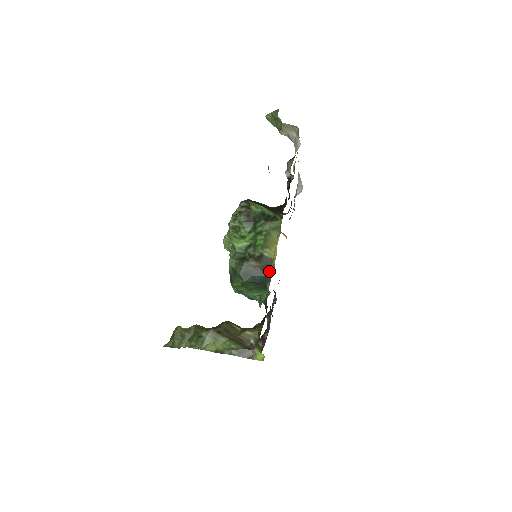
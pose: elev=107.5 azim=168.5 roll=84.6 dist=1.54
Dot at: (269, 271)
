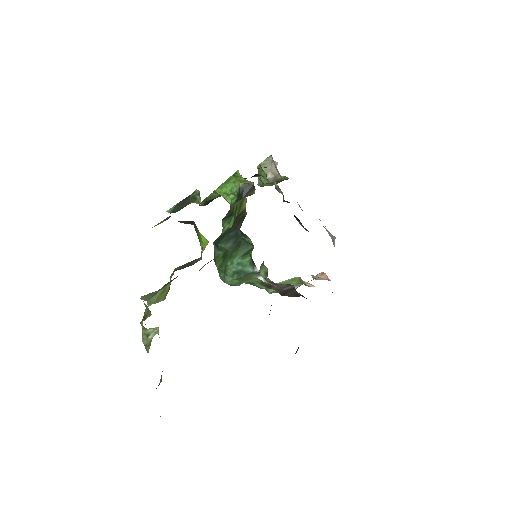
Dot at: (243, 220)
